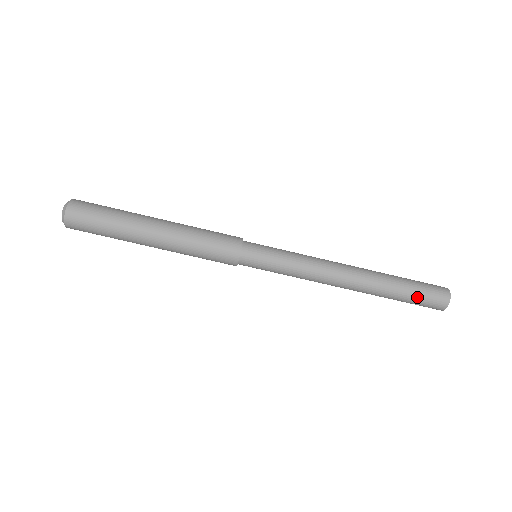
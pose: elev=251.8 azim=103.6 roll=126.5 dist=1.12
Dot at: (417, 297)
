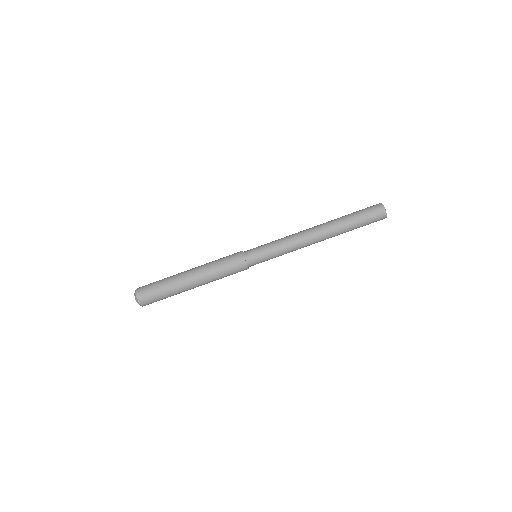
Dot at: (365, 223)
